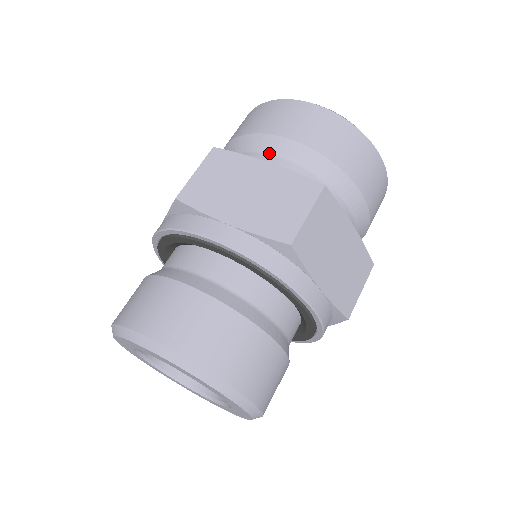
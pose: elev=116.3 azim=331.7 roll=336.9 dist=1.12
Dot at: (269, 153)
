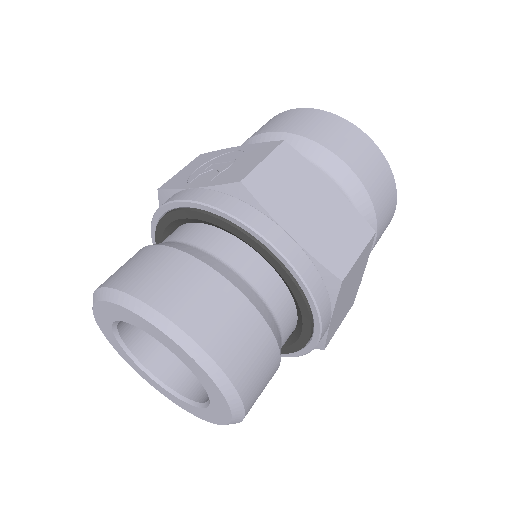
Dot at: (325, 170)
